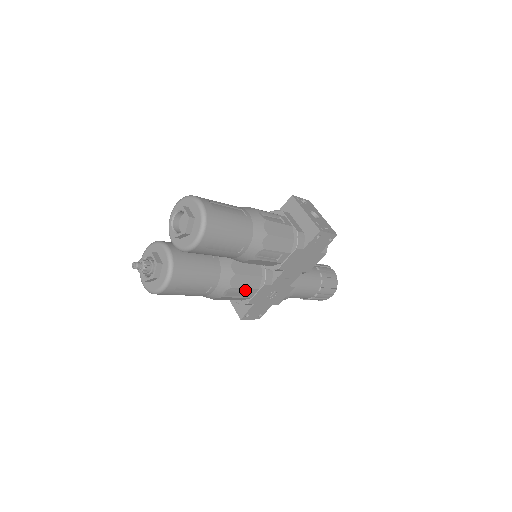
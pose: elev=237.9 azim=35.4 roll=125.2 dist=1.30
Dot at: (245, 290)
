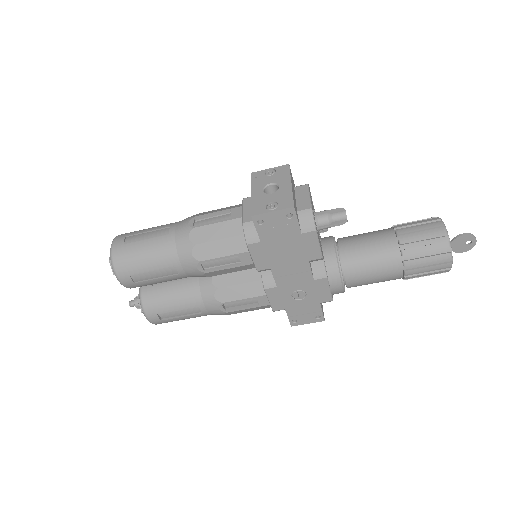
Dot at: (252, 299)
